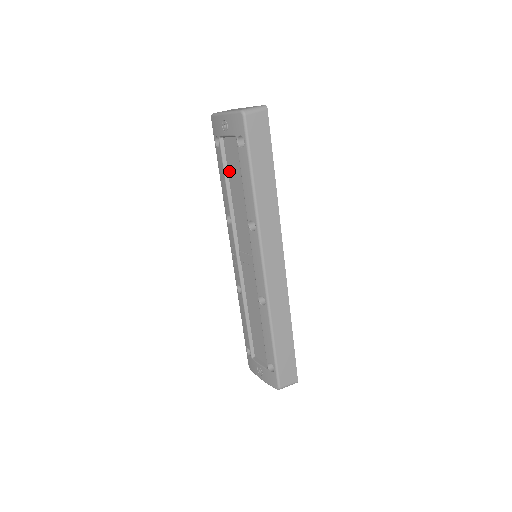
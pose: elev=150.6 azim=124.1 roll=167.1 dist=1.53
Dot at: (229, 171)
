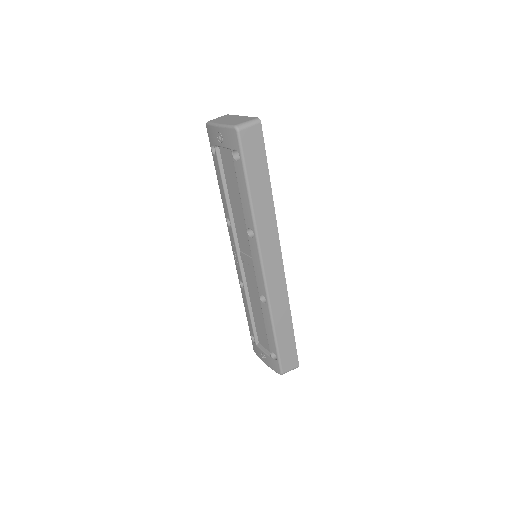
Dot at: (226, 178)
